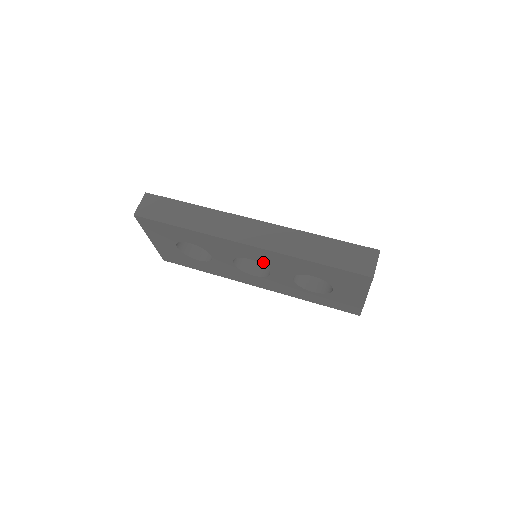
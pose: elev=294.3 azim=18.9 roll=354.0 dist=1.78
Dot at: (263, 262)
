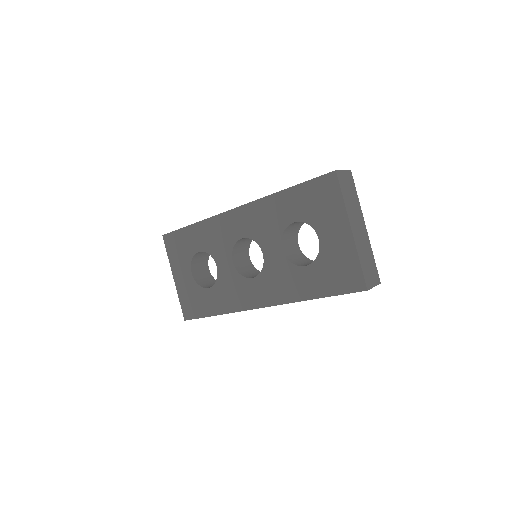
Dot at: (253, 234)
